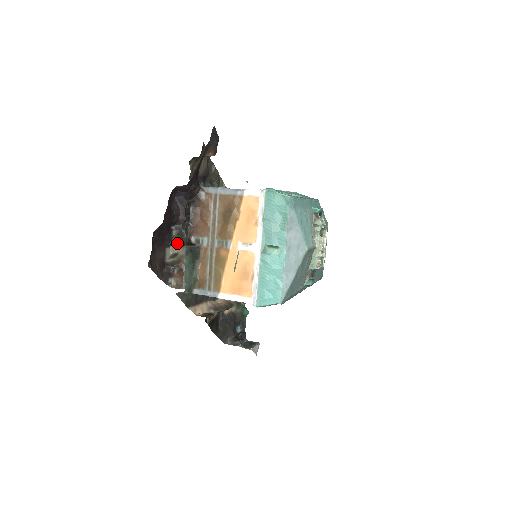
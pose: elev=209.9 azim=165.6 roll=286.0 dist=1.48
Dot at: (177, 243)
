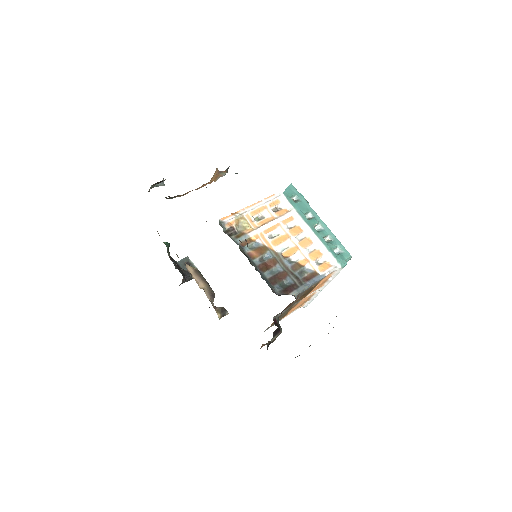
Dot at: (276, 335)
